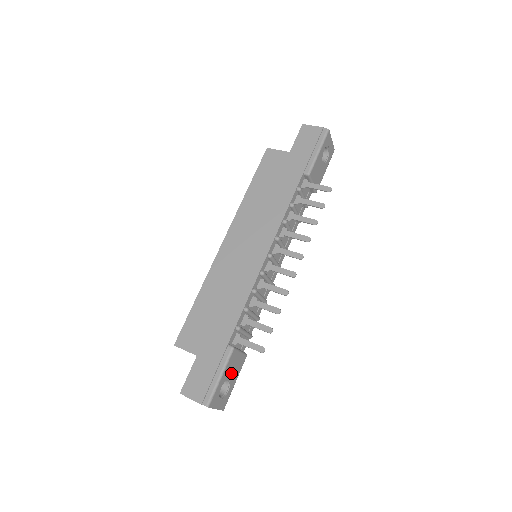
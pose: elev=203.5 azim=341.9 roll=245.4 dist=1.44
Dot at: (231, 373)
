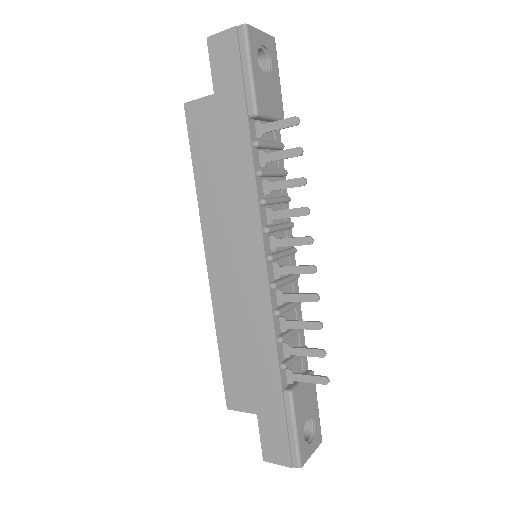
Dot at: (306, 410)
